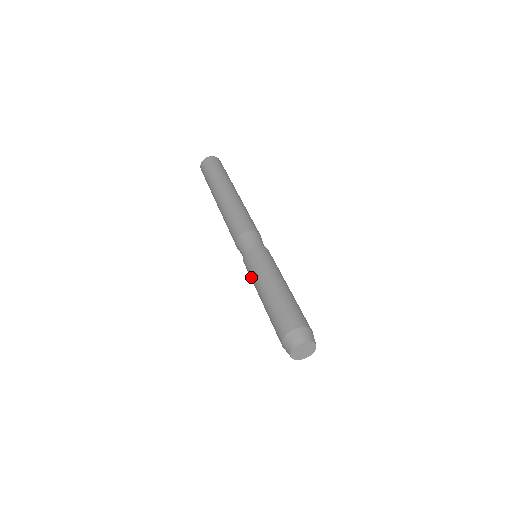
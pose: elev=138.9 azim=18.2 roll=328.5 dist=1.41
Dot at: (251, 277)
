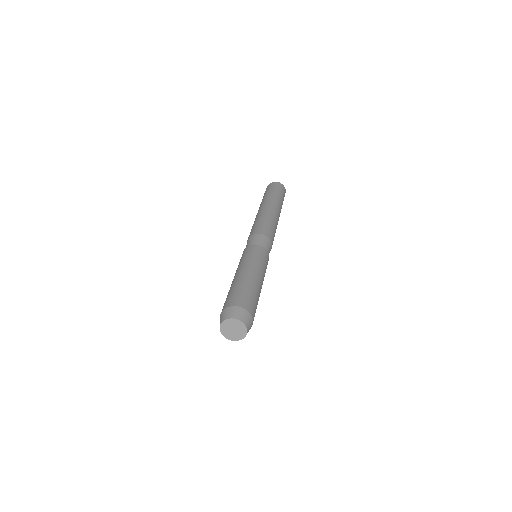
Dot at: occluded
